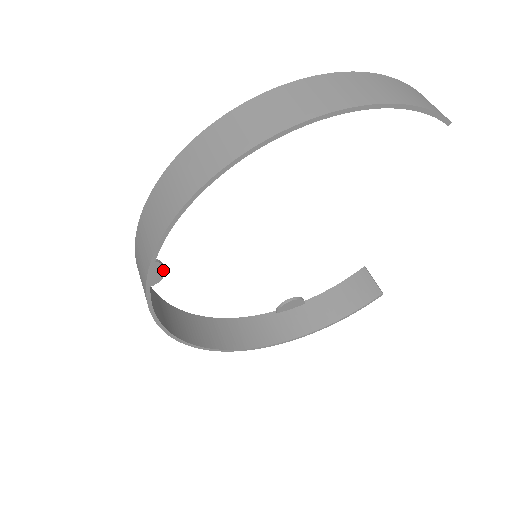
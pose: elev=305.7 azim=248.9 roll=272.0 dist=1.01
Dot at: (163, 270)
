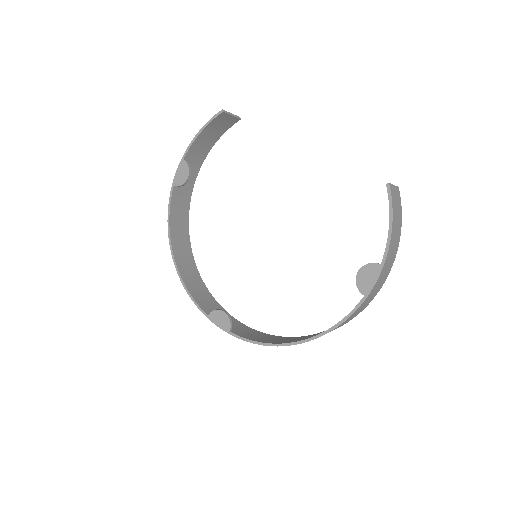
Dot at: (224, 312)
